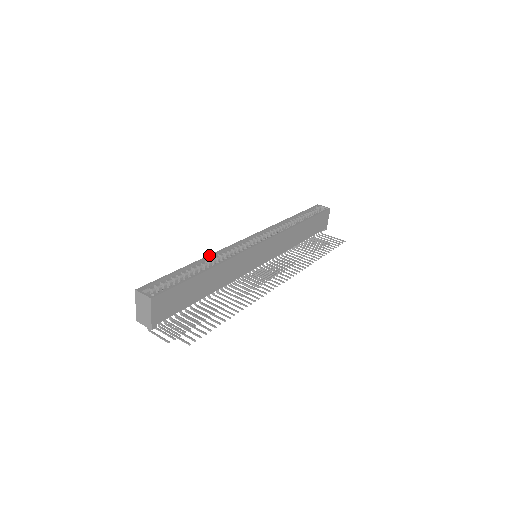
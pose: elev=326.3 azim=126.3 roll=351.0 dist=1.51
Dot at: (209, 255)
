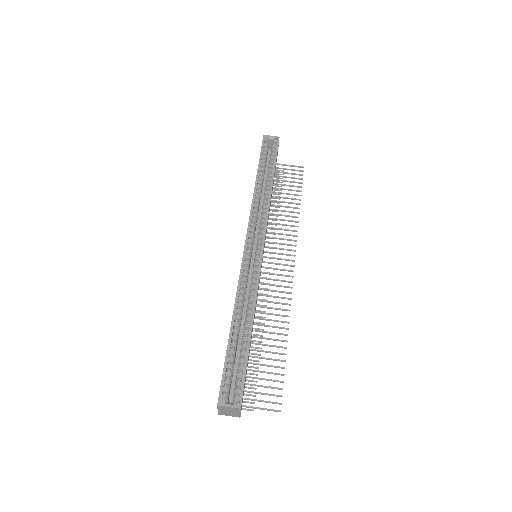
Dot at: (235, 303)
